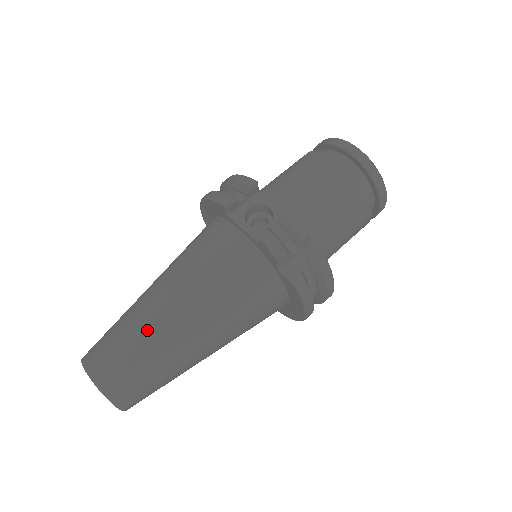
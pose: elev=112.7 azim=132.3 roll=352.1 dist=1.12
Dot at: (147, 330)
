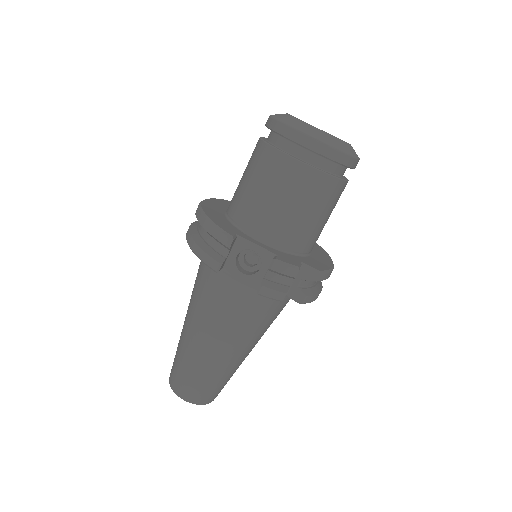
Dot at: (205, 366)
